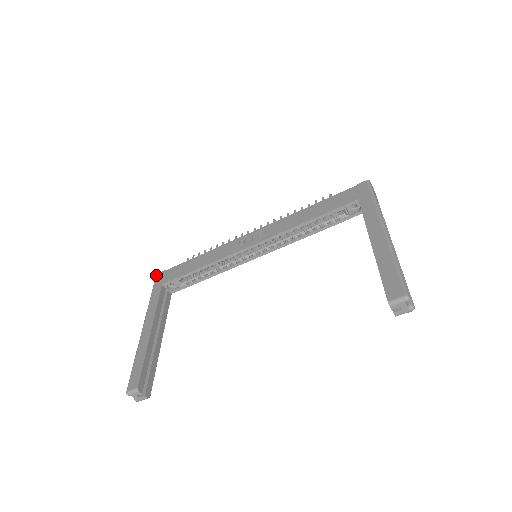
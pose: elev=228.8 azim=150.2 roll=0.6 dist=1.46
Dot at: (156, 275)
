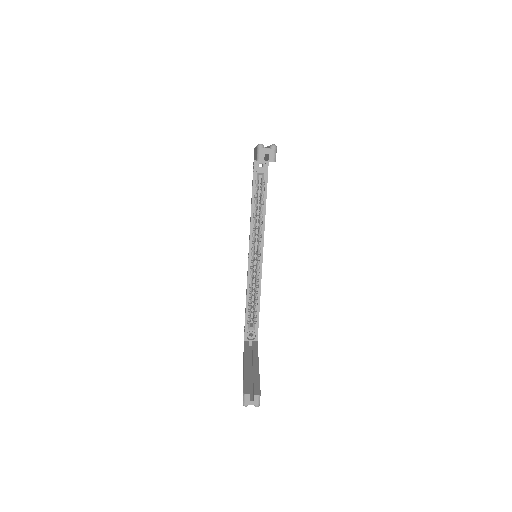
Dot at: occluded
